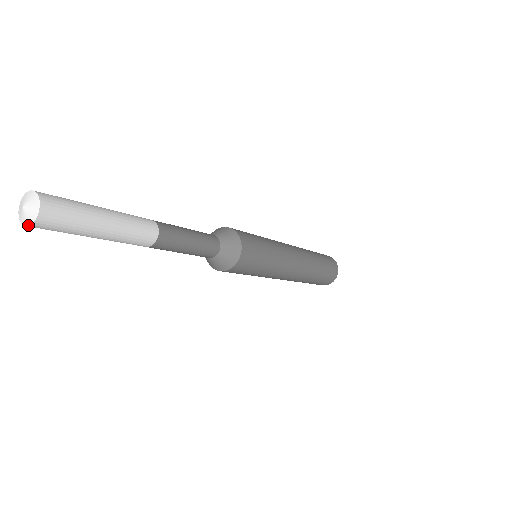
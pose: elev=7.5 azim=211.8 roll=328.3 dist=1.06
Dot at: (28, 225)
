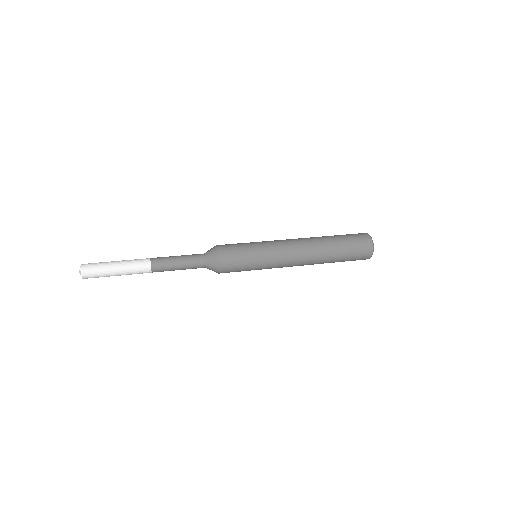
Dot at: (82, 278)
